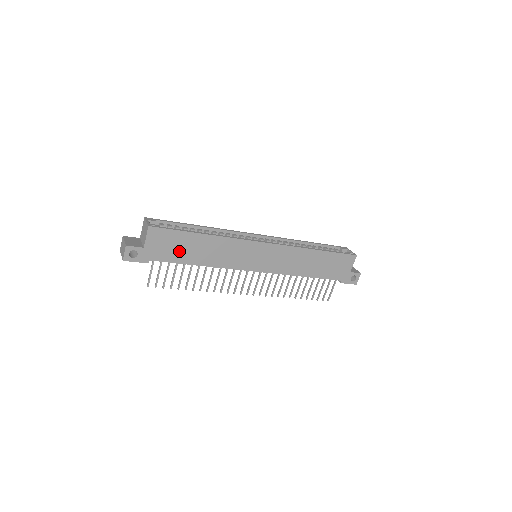
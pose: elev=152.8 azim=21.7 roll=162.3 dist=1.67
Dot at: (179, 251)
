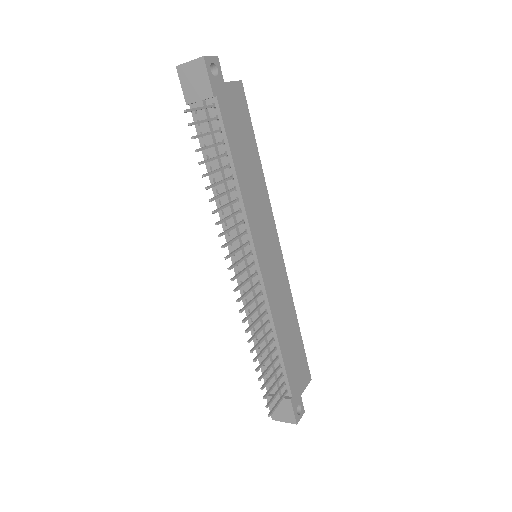
Dot at: (237, 135)
